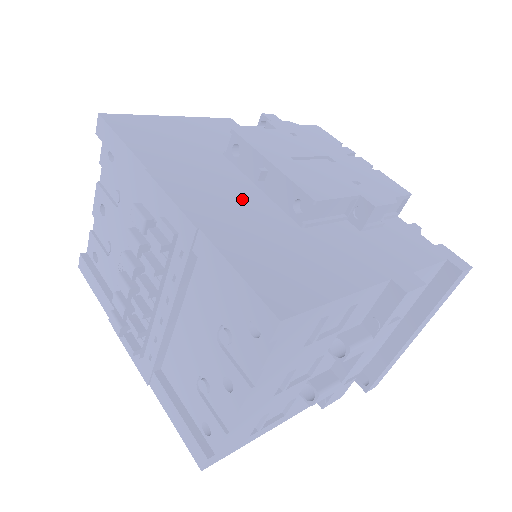
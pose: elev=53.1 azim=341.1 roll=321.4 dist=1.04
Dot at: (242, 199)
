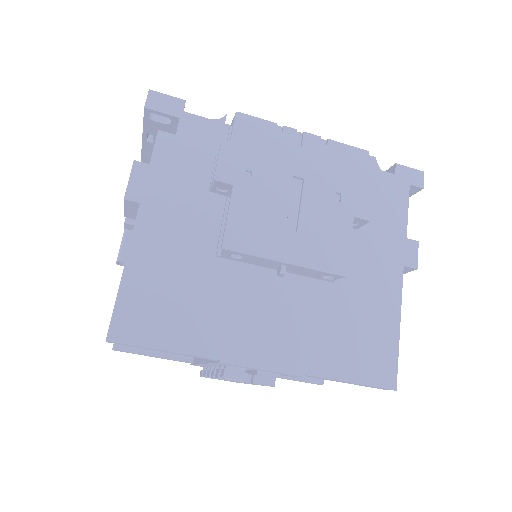
Dot at: (285, 303)
